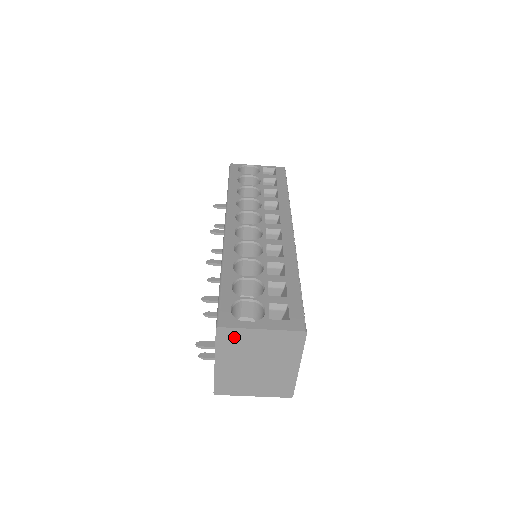
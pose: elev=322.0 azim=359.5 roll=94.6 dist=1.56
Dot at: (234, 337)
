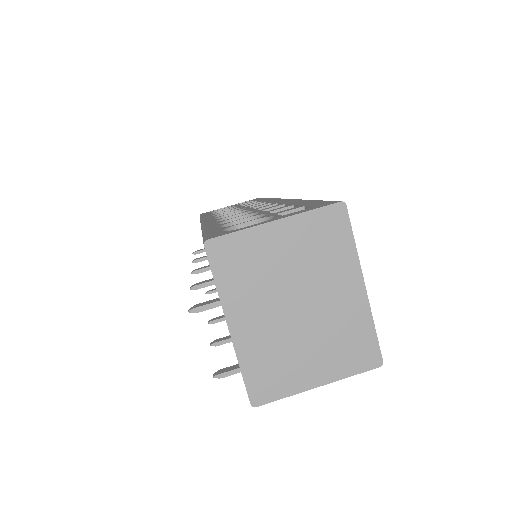
Dot at: (238, 254)
